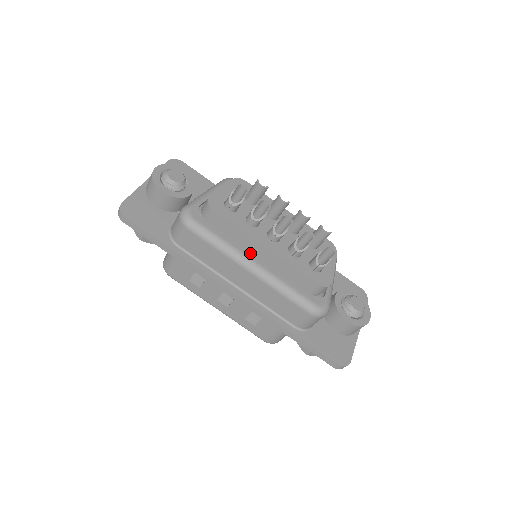
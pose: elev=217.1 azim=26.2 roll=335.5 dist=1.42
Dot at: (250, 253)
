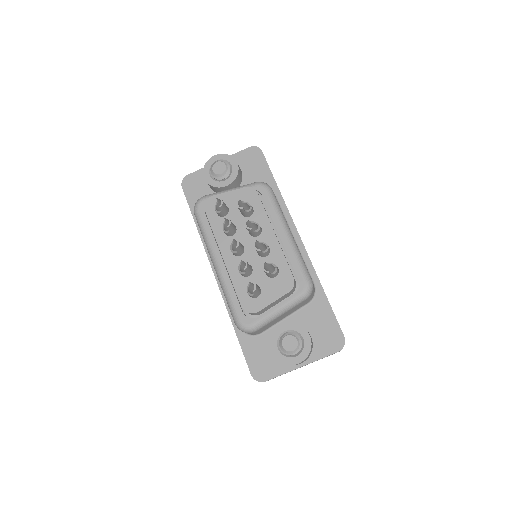
Dot at: (220, 253)
